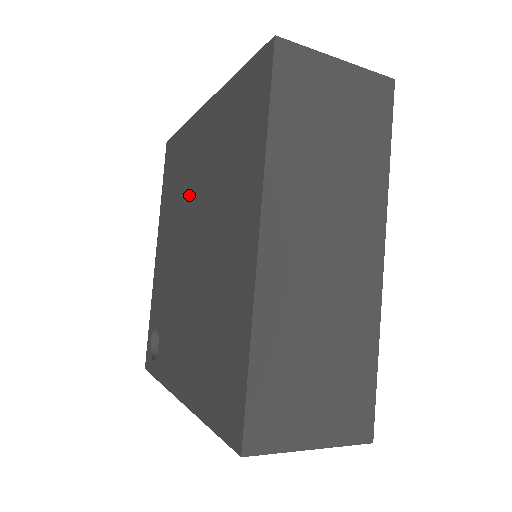
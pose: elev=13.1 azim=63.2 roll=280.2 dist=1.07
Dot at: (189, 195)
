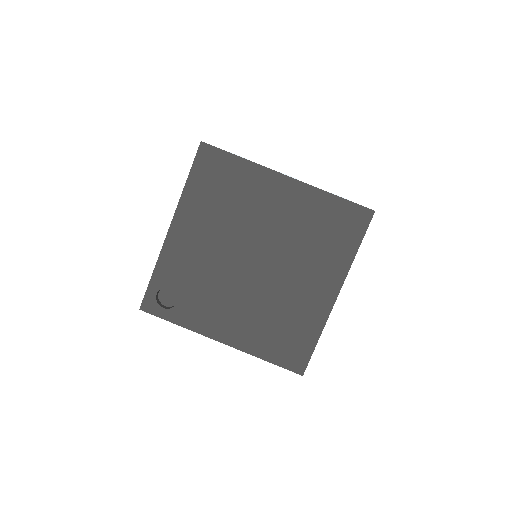
Dot at: (252, 224)
